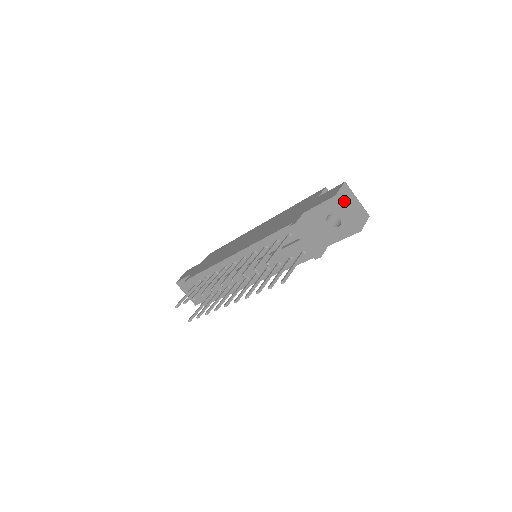
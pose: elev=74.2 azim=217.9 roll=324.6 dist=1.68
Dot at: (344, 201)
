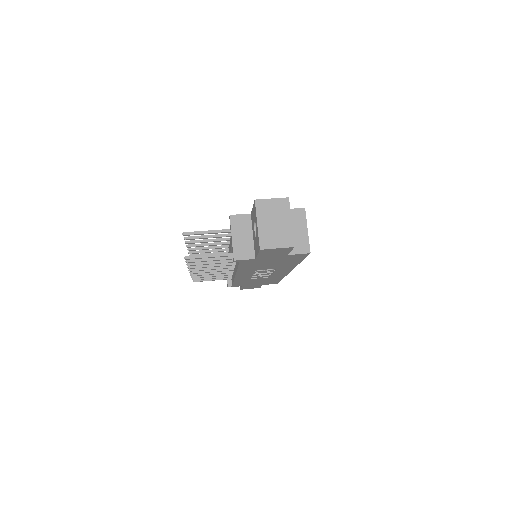
Dot at: (264, 211)
